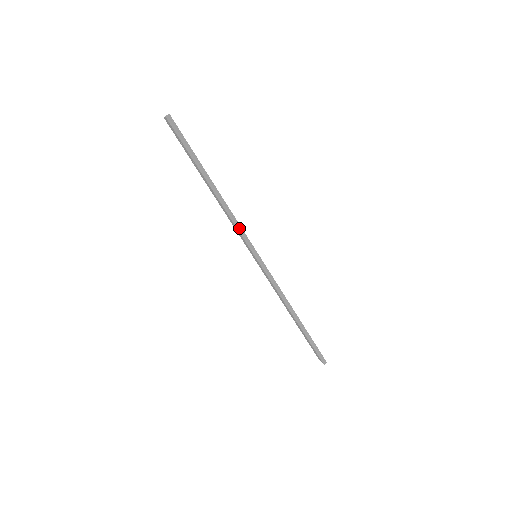
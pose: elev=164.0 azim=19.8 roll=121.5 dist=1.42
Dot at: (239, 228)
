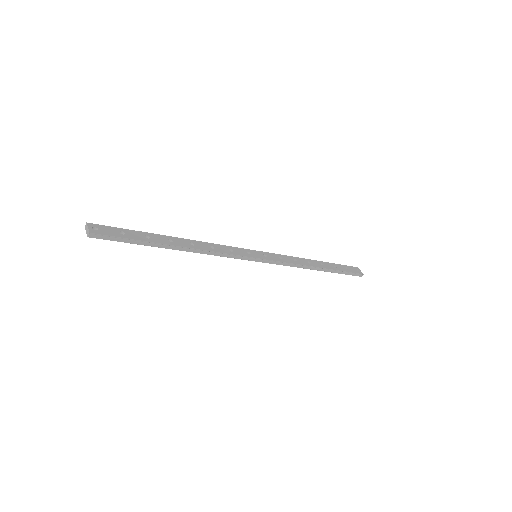
Dot at: (226, 255)
